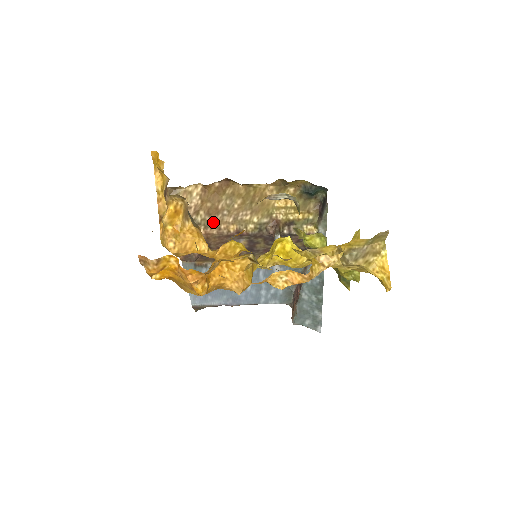
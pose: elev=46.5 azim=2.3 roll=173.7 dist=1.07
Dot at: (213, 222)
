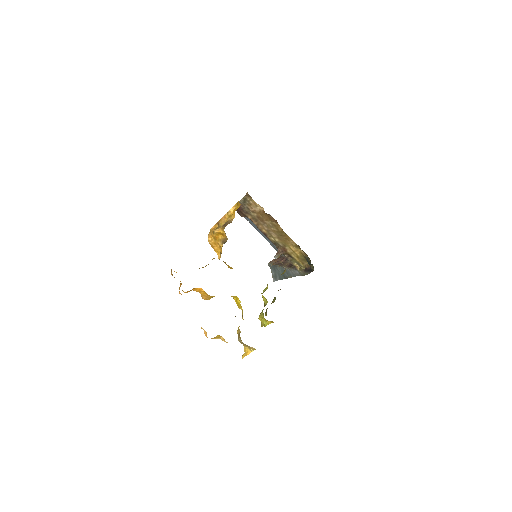
Dot at: (258, 221)
